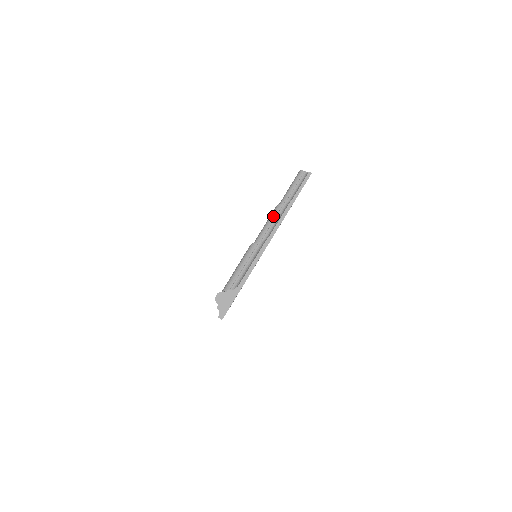
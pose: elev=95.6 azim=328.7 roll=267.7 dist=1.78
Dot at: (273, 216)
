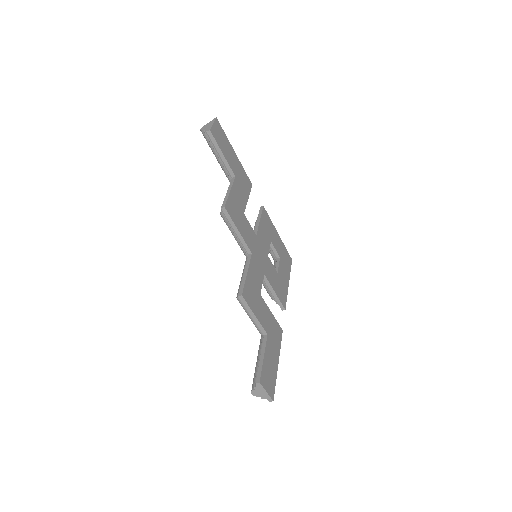
Dot at: (228, 226)
